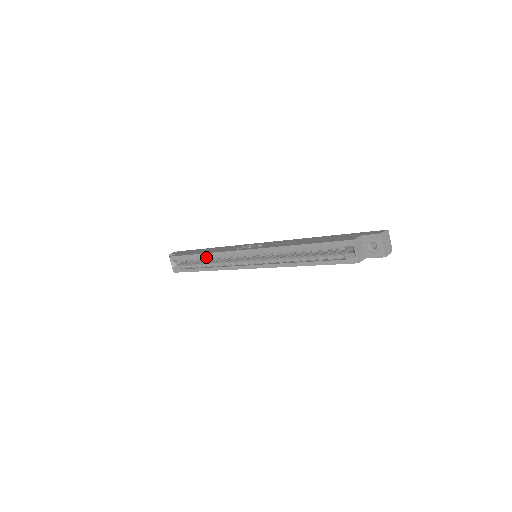
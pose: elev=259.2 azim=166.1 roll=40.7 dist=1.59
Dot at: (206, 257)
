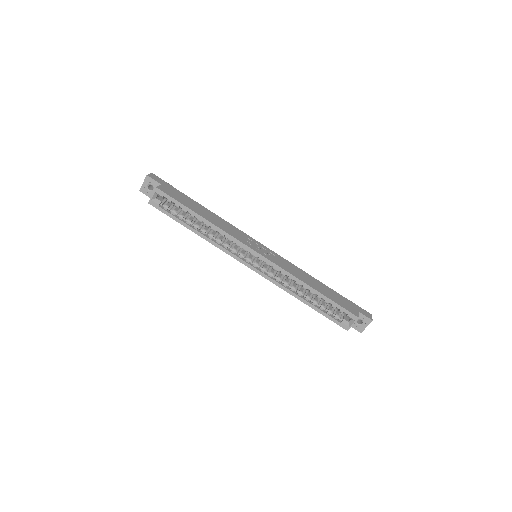
Dot at: (207, 224)
